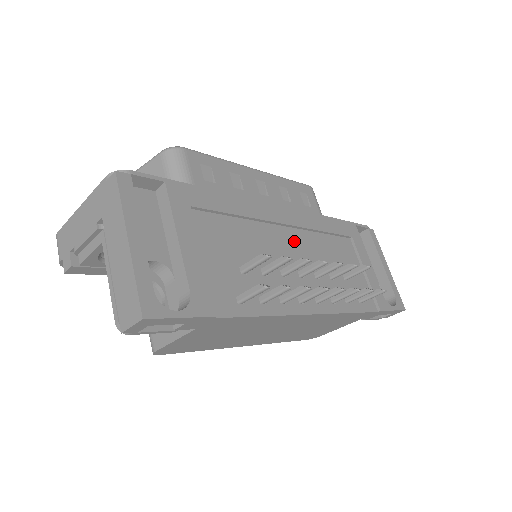
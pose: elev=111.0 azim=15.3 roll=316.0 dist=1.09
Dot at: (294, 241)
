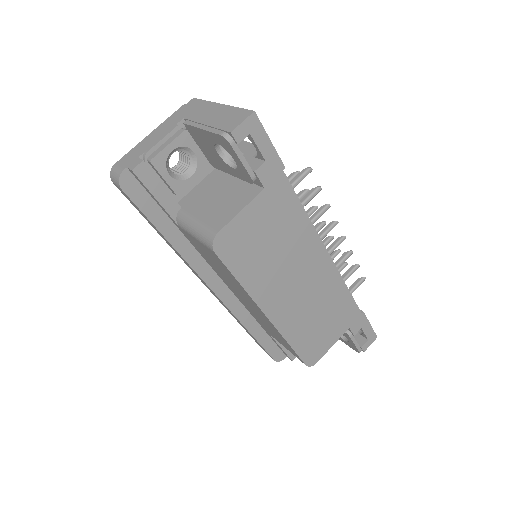
Dot at: occluded
